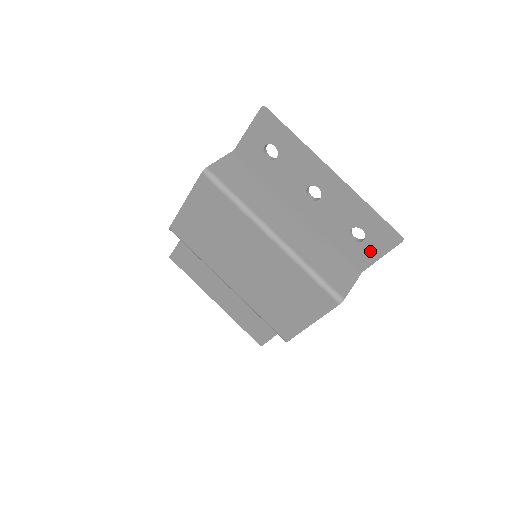
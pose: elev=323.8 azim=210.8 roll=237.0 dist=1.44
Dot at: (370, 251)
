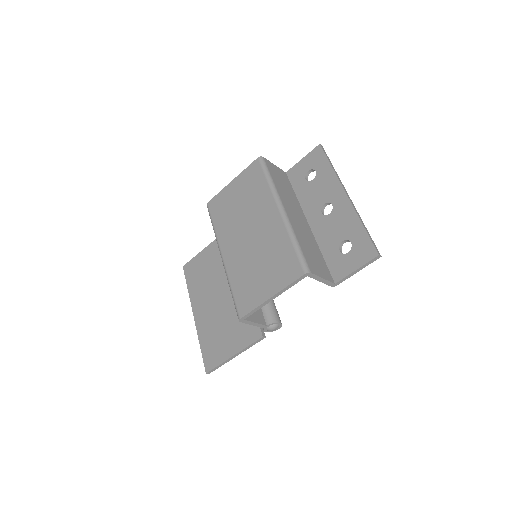
Dot at: (350, 263)
